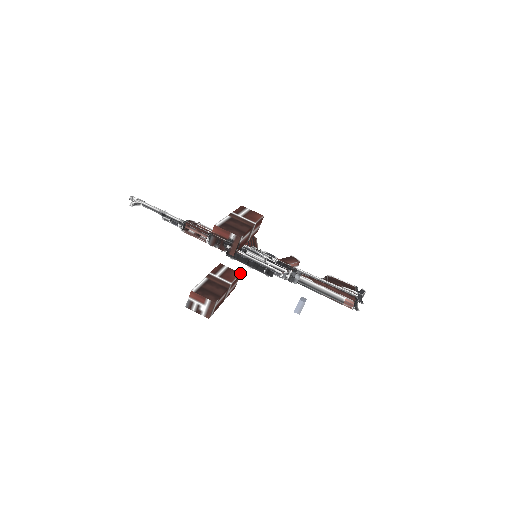
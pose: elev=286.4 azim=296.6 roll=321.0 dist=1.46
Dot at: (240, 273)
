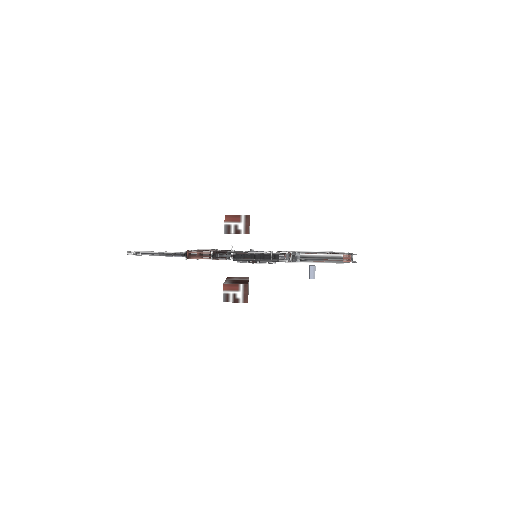
Dot at: (248, 277)
